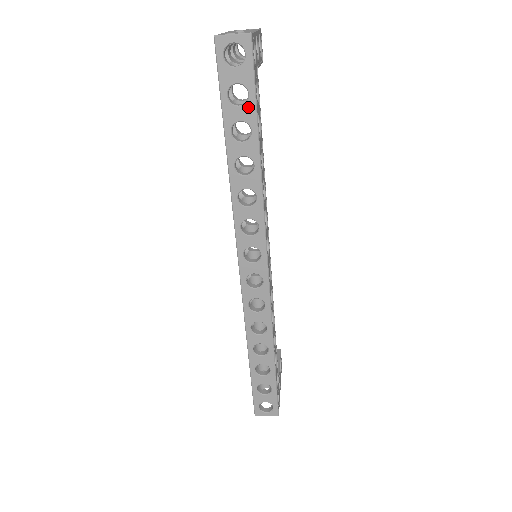
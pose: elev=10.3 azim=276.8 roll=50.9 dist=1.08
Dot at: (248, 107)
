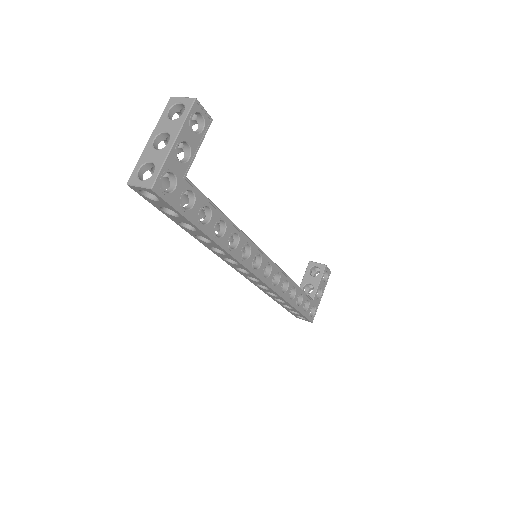
Dot at: (182, 218)
